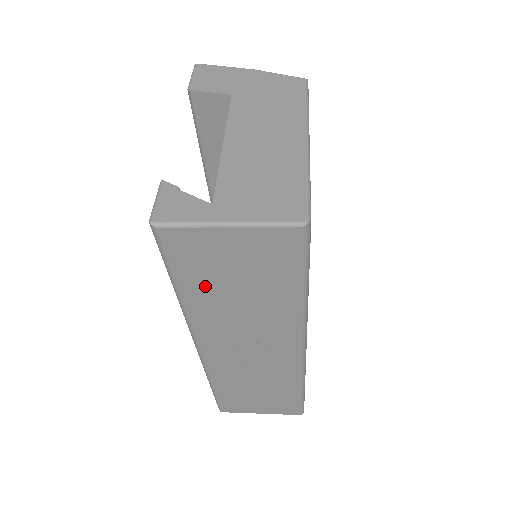
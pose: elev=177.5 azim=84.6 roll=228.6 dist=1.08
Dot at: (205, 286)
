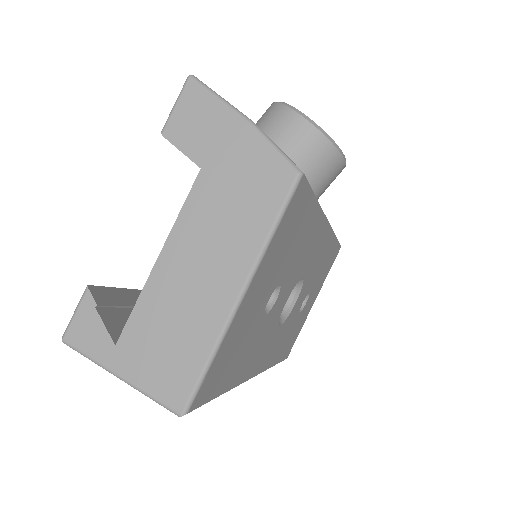
Dot at: occluded
